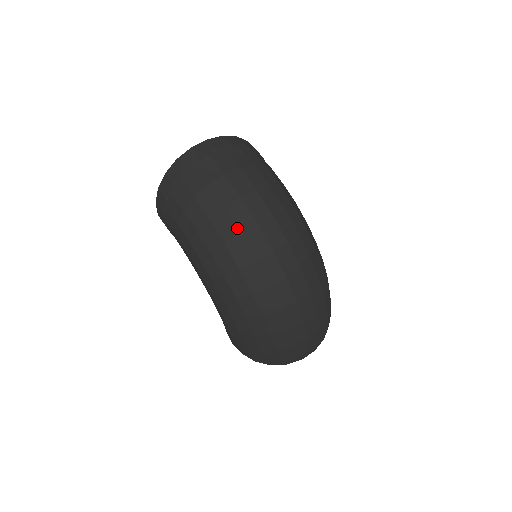
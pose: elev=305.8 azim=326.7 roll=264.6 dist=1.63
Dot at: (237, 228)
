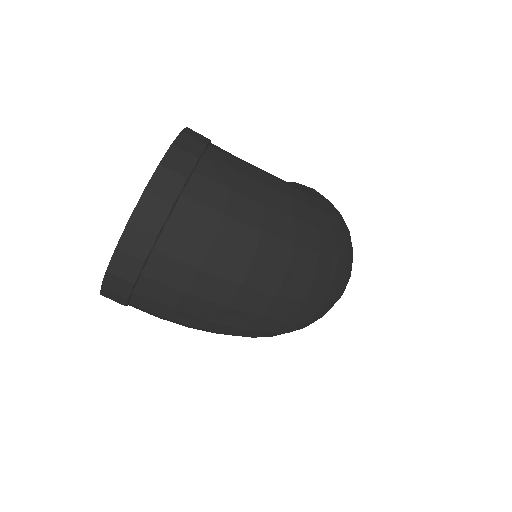
Dot at: (254, 315)
